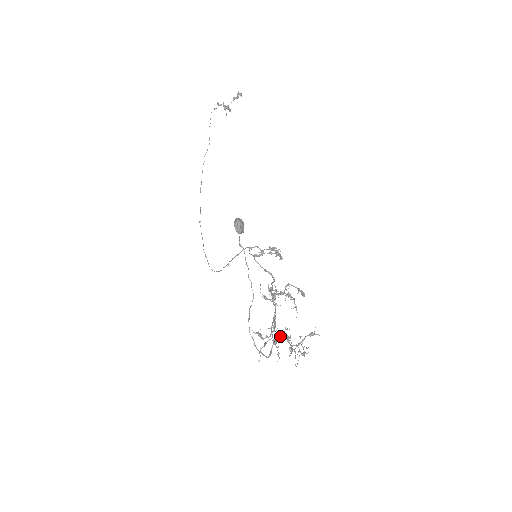
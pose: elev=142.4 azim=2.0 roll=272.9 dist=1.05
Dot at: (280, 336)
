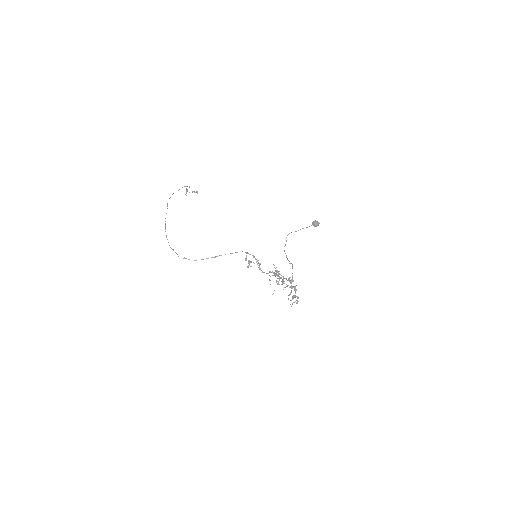
Dot at: (295, 286)
